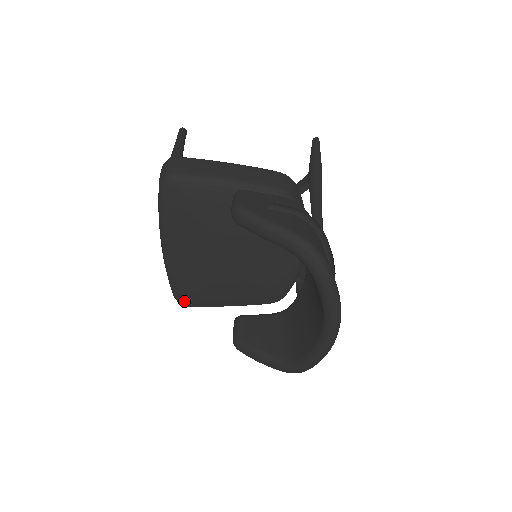
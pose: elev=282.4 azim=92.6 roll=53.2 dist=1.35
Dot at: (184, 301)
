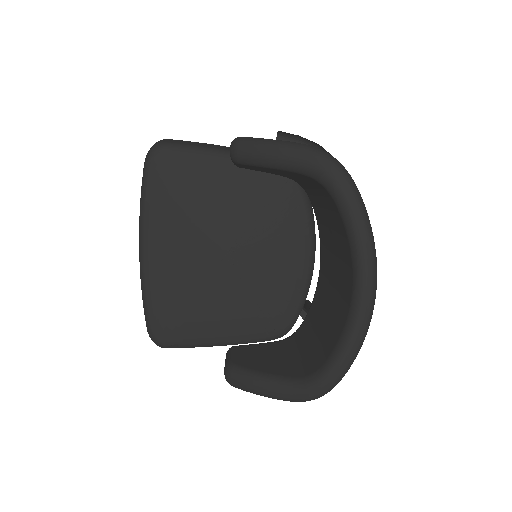
Dot at: (160, 335)
